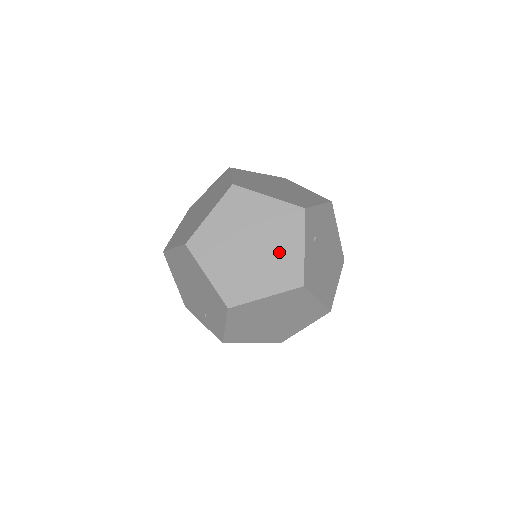
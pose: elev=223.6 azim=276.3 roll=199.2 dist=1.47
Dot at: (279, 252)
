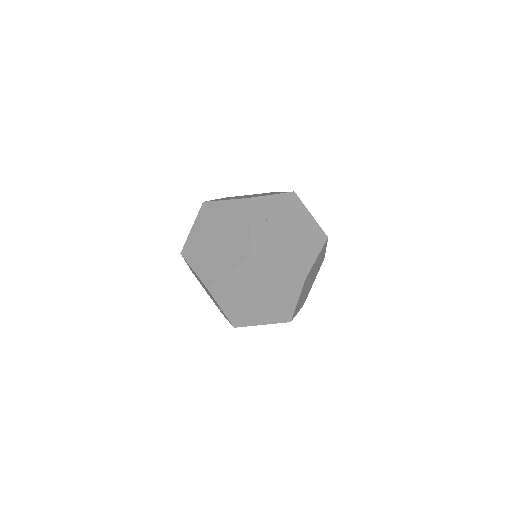
Dot at: (234, 236)
